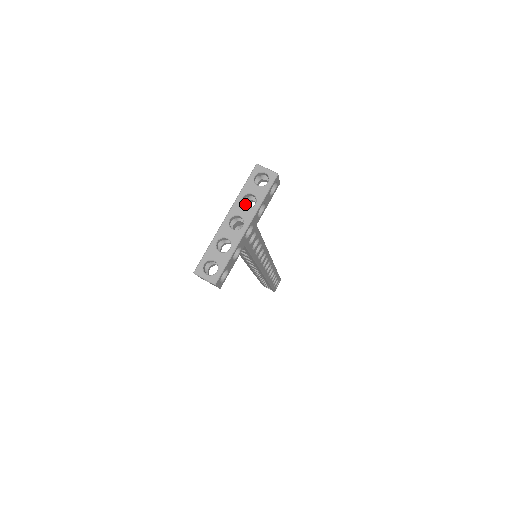
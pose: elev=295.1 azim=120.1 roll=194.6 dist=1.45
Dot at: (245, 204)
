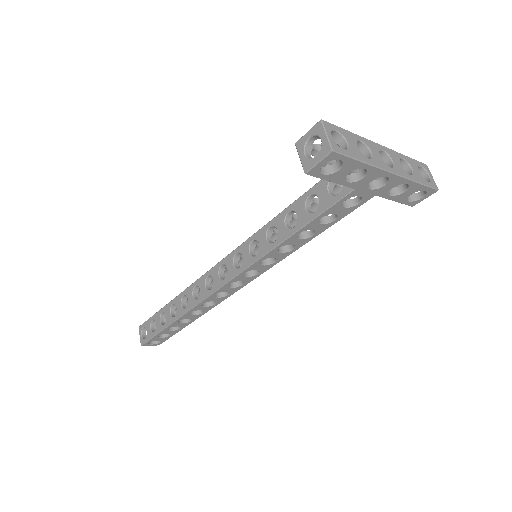
Dot at: occluded
